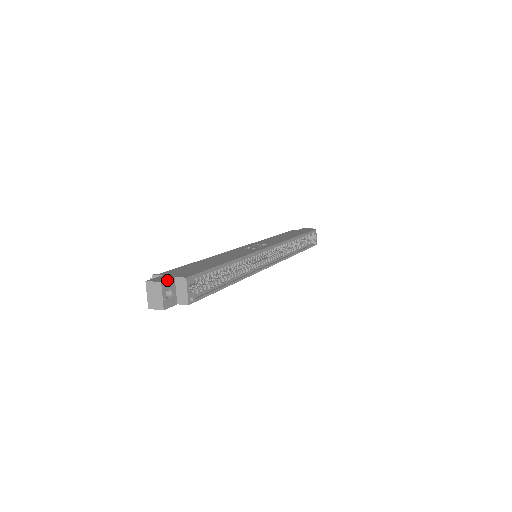
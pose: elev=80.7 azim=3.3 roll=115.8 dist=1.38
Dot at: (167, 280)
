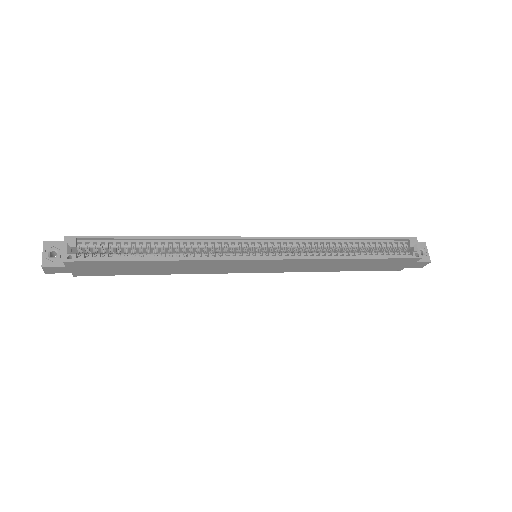
Dot at: (54, 242)
